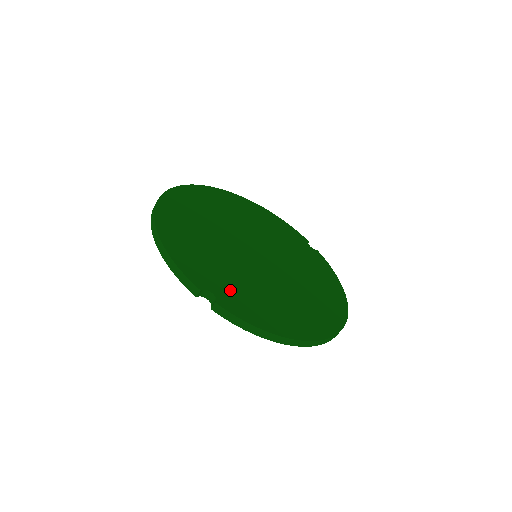
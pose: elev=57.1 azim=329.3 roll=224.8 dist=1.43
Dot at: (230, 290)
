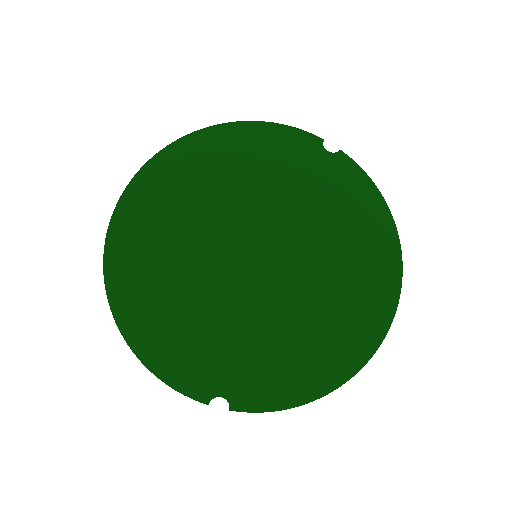
Dot at: (240, 371)
